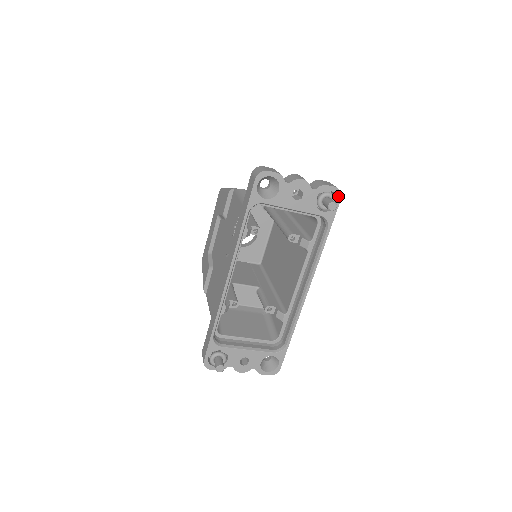
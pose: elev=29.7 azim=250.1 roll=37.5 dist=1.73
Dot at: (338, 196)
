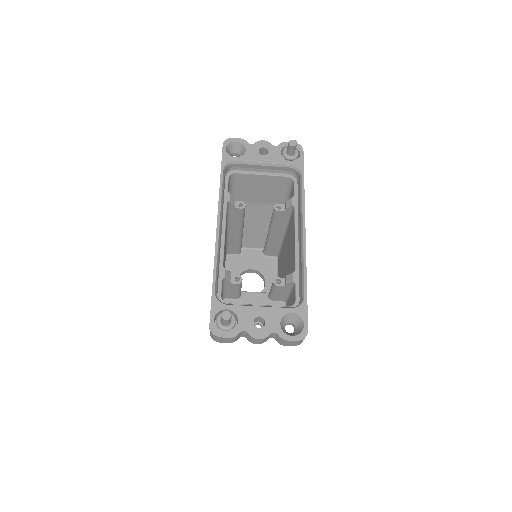
Dot at: (300, 149)
